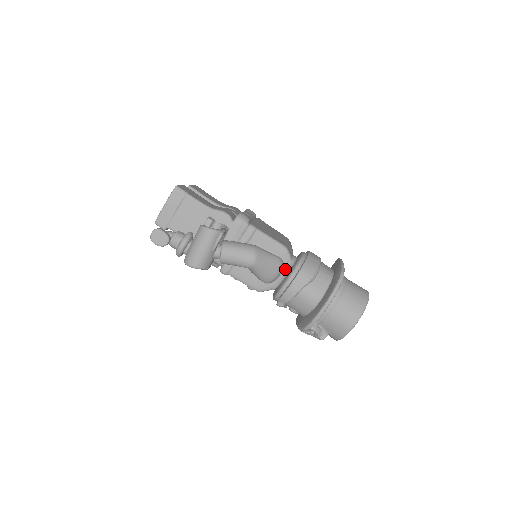
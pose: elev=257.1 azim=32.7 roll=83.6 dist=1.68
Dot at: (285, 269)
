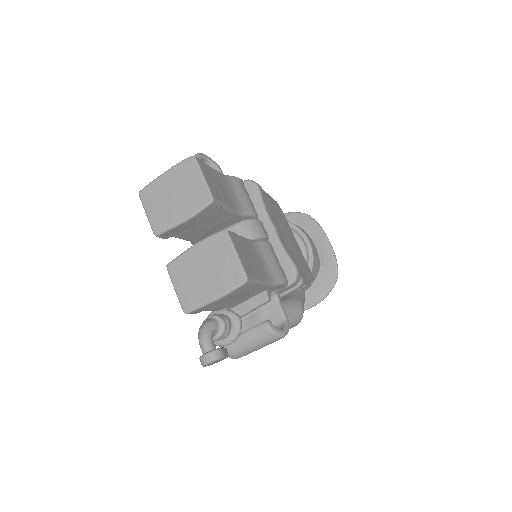
Dot at: occluded
